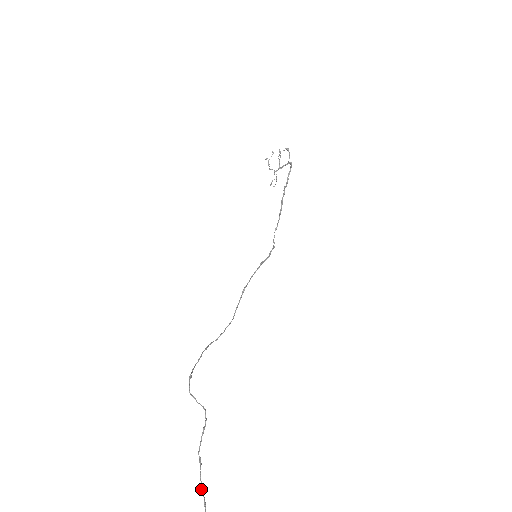
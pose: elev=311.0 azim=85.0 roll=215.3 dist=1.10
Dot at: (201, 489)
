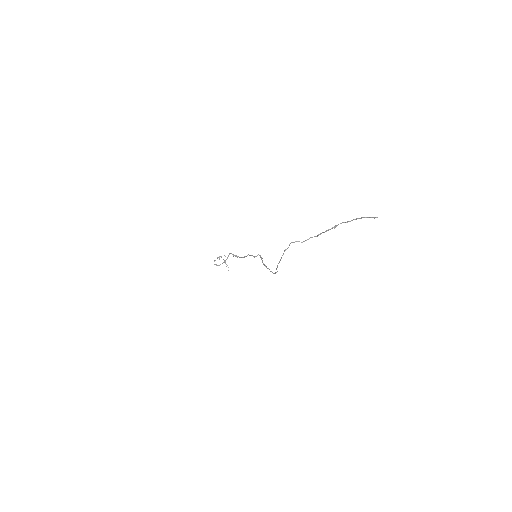
Dot at: (346, 222)
